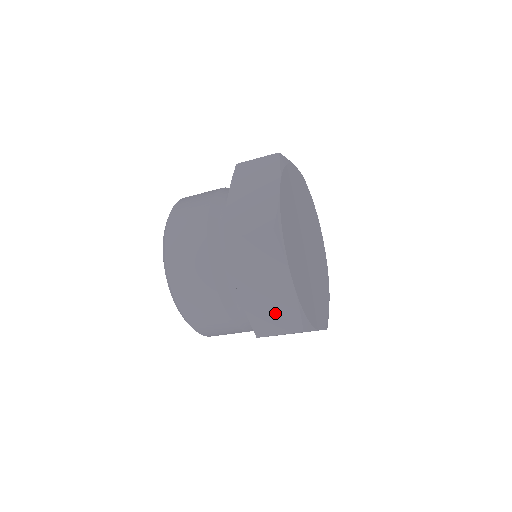
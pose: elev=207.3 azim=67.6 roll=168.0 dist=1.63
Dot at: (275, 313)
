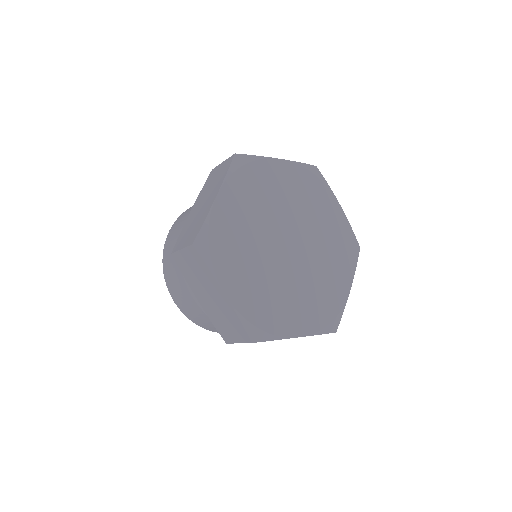
Dot at: (227, 322)
